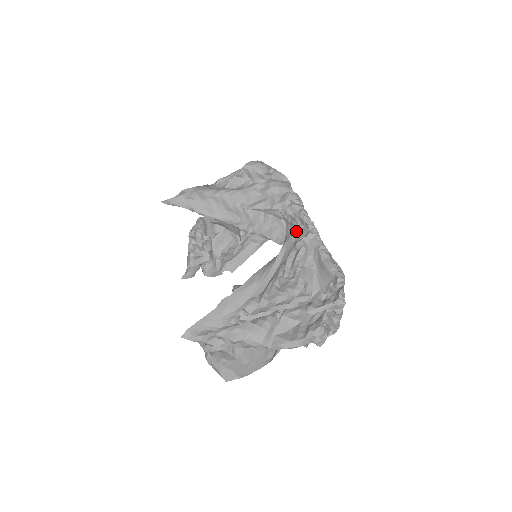
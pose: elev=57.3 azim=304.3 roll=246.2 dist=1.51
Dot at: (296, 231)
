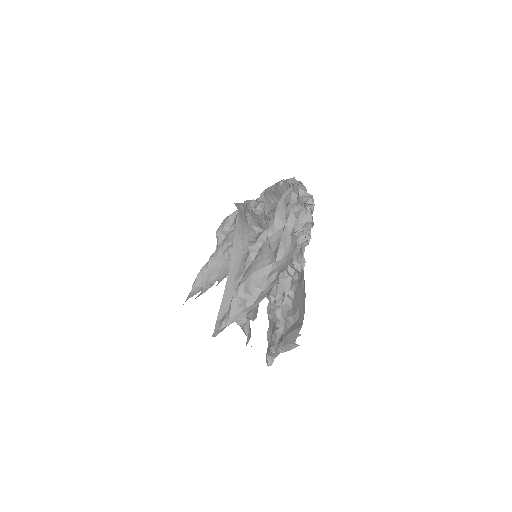
Dot at: (253, 205)
